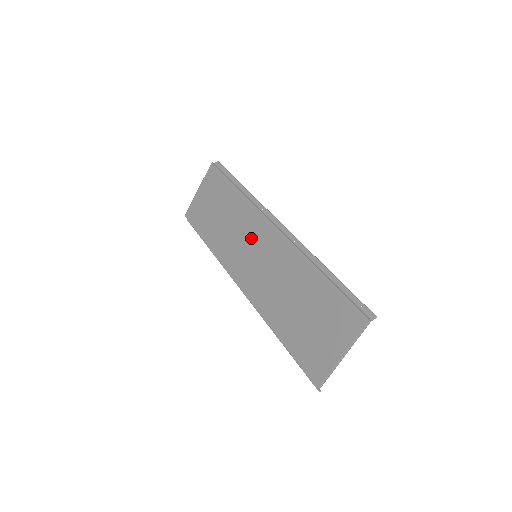
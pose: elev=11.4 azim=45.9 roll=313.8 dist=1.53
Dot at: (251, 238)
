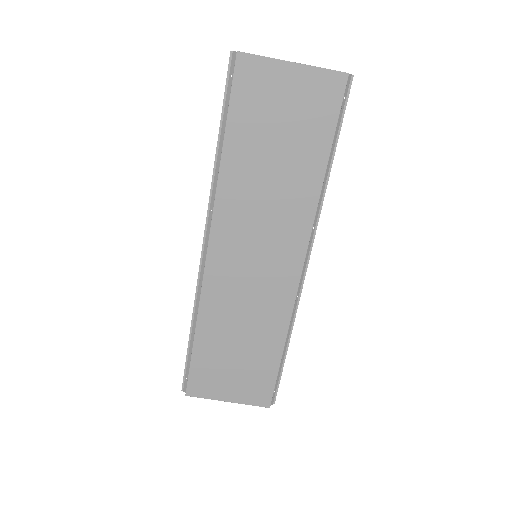
Dot at: (273, 237)
